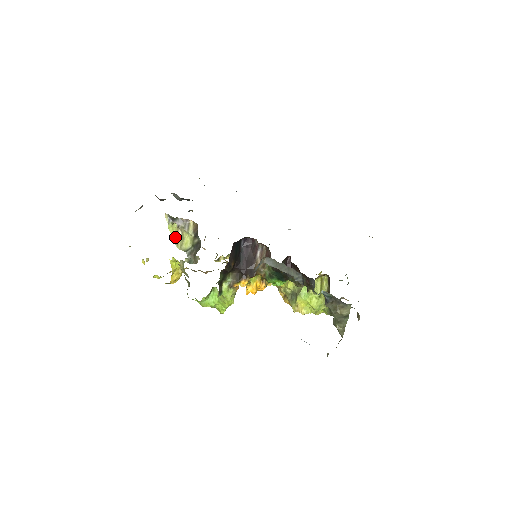
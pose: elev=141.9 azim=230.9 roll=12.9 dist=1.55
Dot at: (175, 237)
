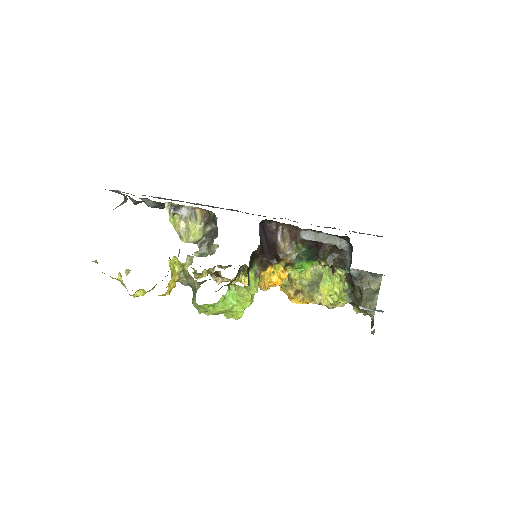
Dot at: (177, 230)
